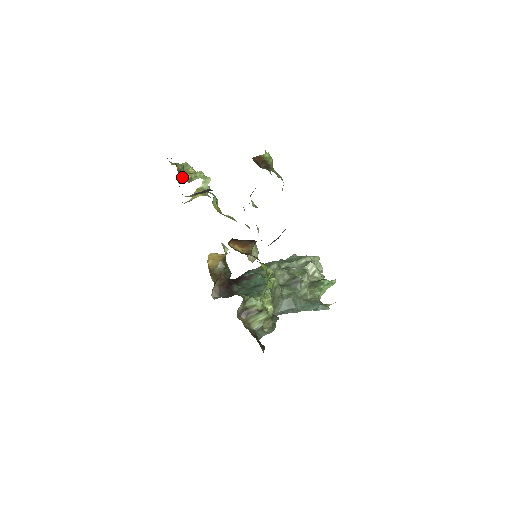
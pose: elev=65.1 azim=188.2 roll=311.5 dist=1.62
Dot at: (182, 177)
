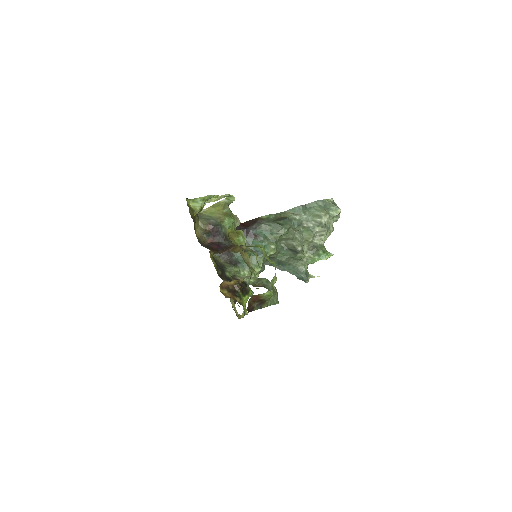
Dot at: (200, 211)
